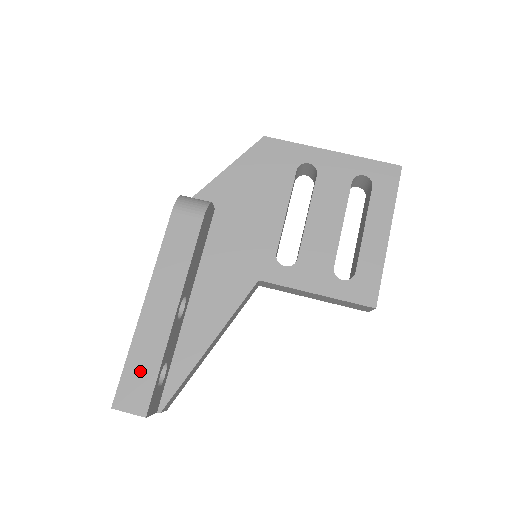
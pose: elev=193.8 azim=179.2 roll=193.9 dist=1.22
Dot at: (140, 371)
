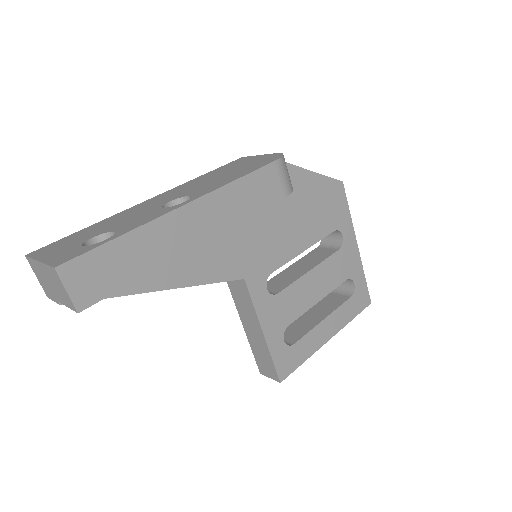
Dot at: (119, 262)
